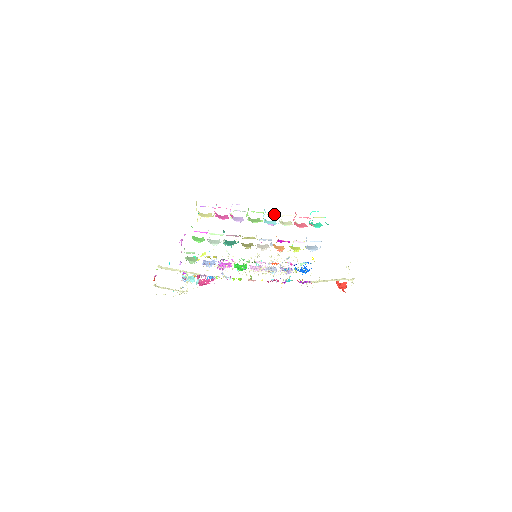
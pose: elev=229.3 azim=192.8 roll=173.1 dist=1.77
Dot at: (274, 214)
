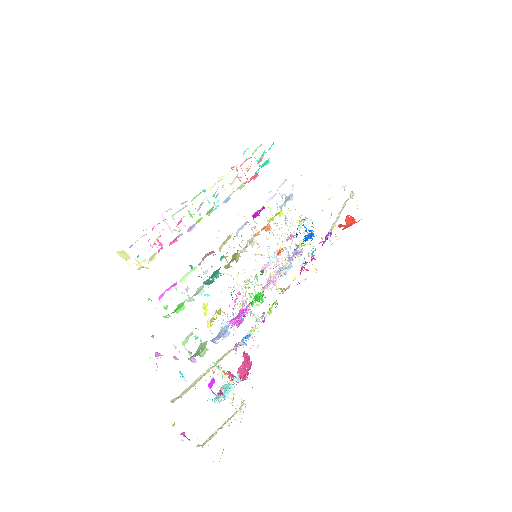
Dot at: occluded
